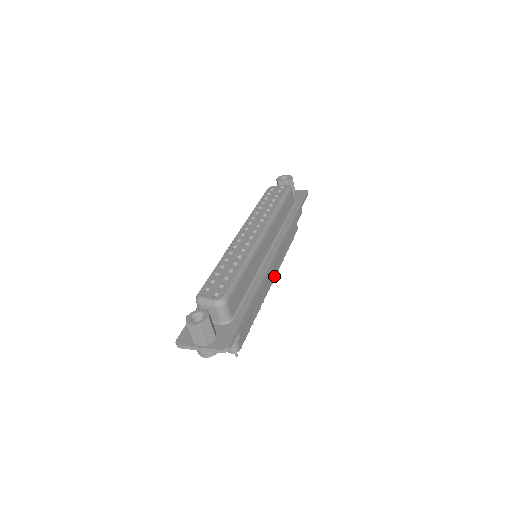
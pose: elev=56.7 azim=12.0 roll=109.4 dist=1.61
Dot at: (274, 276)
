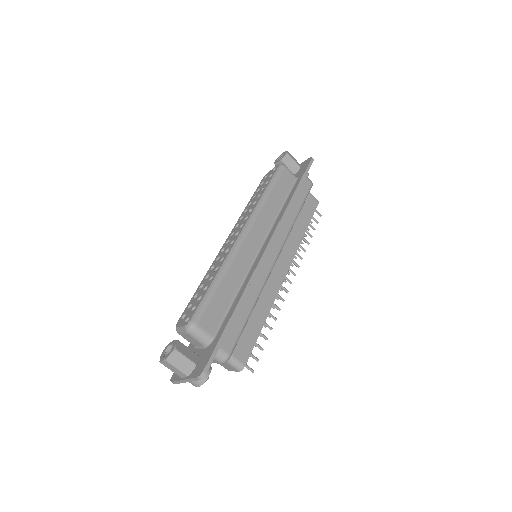
Dot at: (287, 268)
